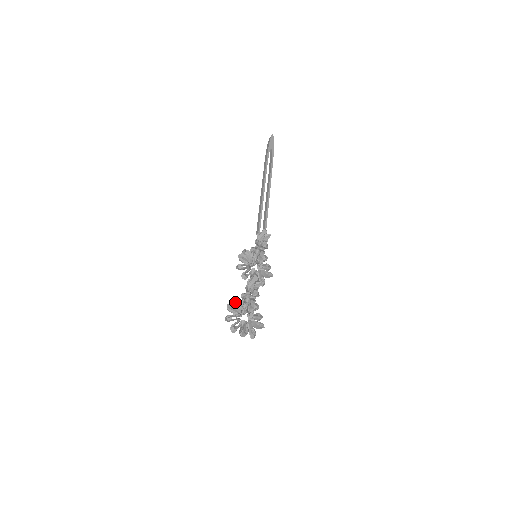
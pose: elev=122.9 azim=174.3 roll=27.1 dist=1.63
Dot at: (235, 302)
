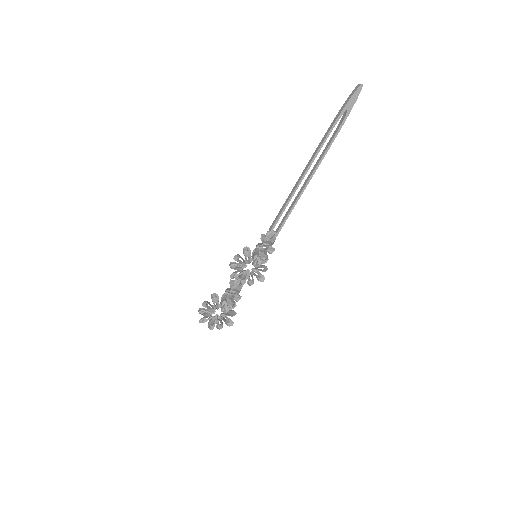
Dot at: (213, 300)
